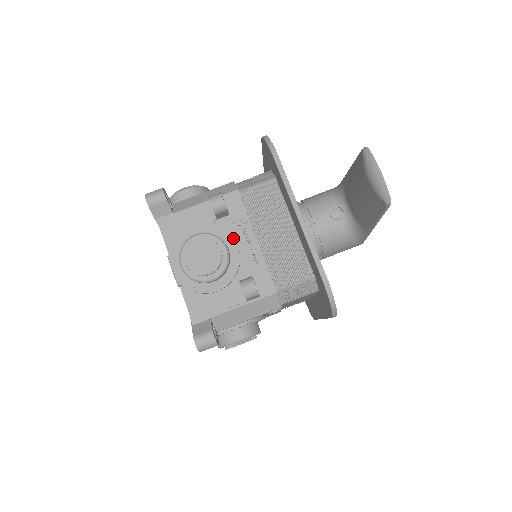
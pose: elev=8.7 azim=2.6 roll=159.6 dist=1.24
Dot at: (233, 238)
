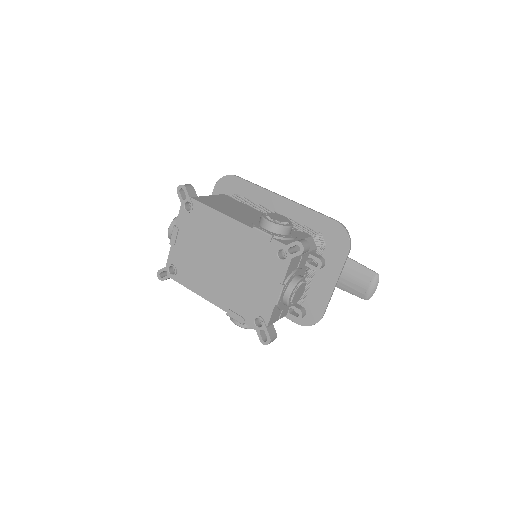
Dot at: occluded
